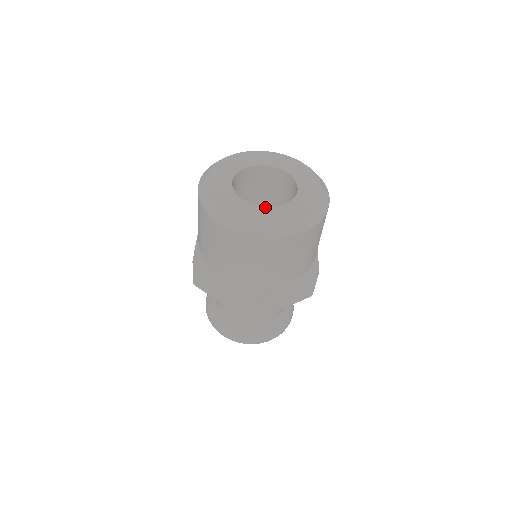
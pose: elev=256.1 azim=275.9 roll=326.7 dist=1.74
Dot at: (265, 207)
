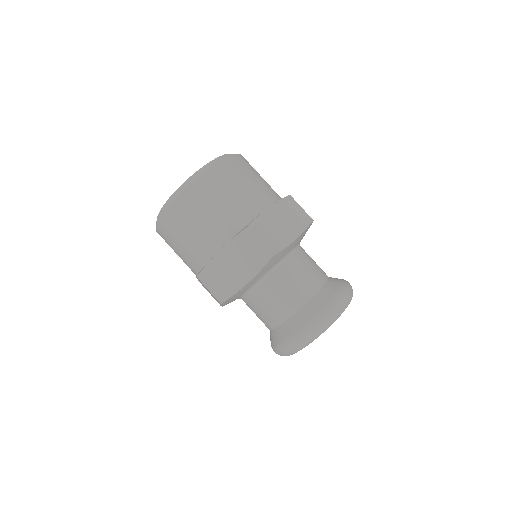
Dot at: occluded
